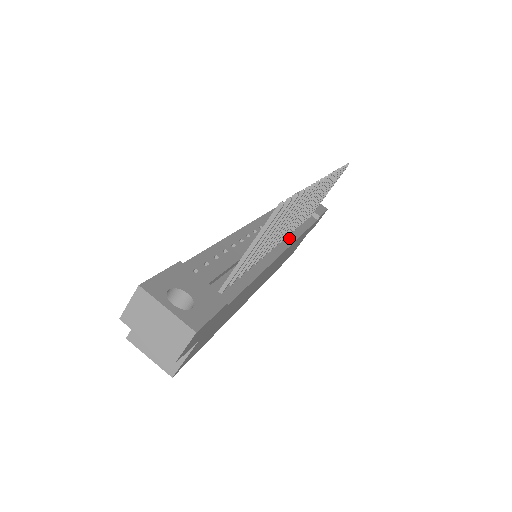
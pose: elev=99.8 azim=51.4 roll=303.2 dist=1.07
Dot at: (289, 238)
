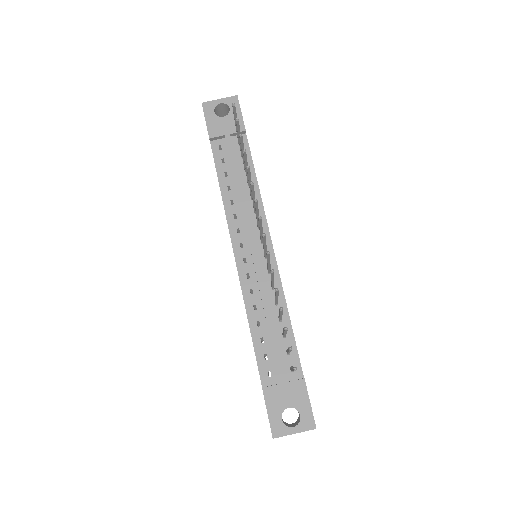
Dot at: occluded
